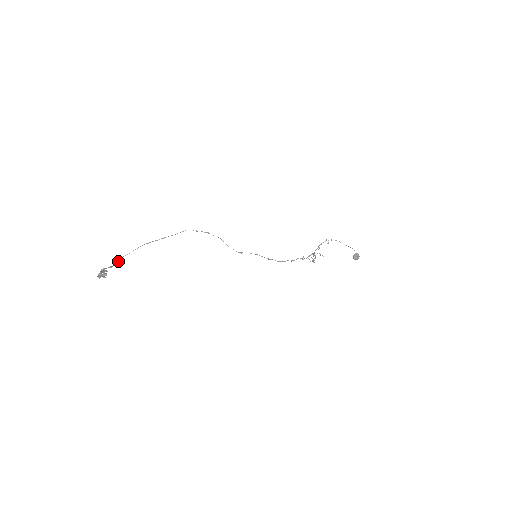
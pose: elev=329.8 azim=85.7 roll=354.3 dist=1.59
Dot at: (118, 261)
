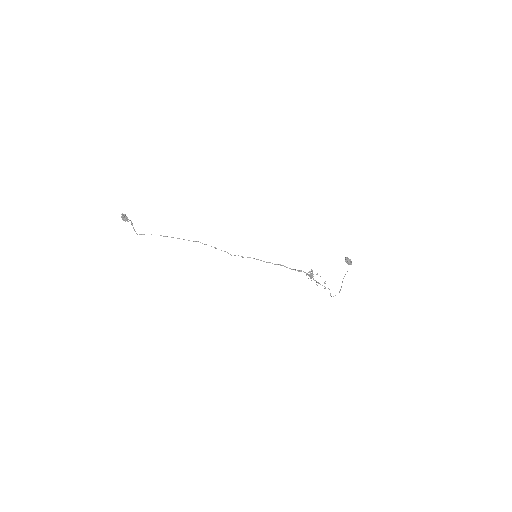
Dot at: occluded
